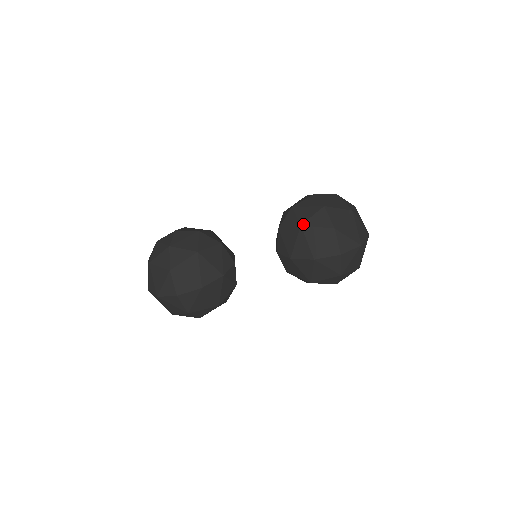
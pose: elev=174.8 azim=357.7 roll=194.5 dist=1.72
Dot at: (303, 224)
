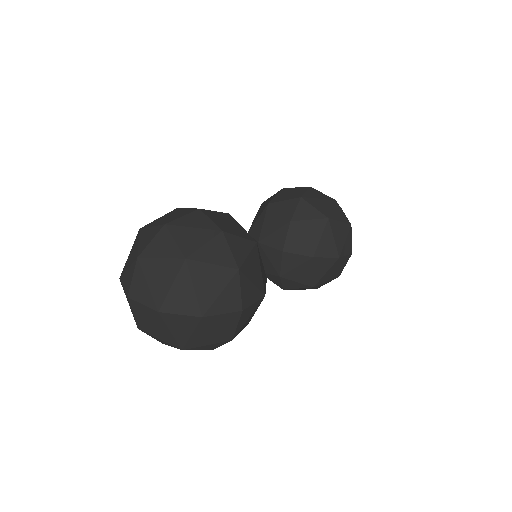
Dot at: (330, 217)
